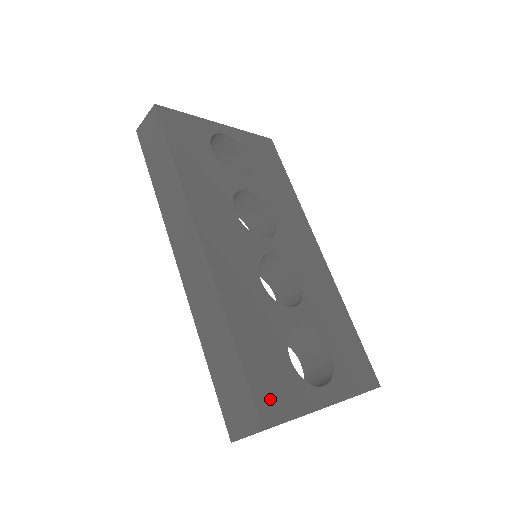
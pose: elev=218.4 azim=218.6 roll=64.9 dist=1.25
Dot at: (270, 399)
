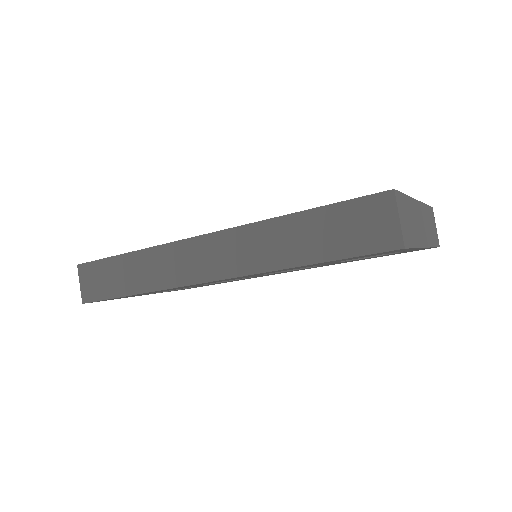
Dot at: occluded
